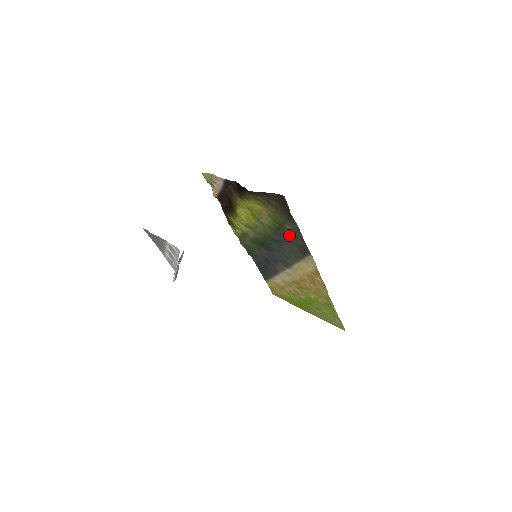
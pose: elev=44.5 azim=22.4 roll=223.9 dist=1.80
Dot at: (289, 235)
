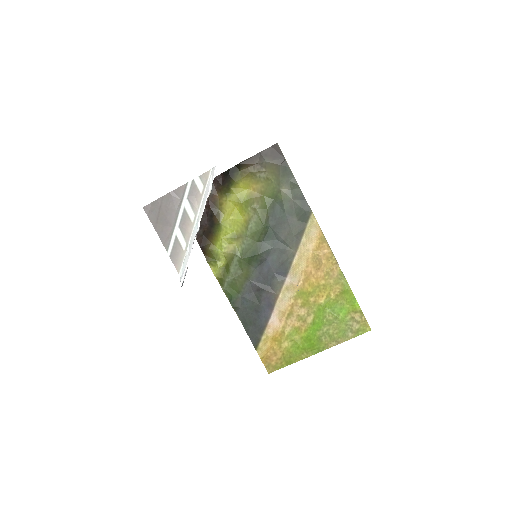
Dot at: (286, 202)
